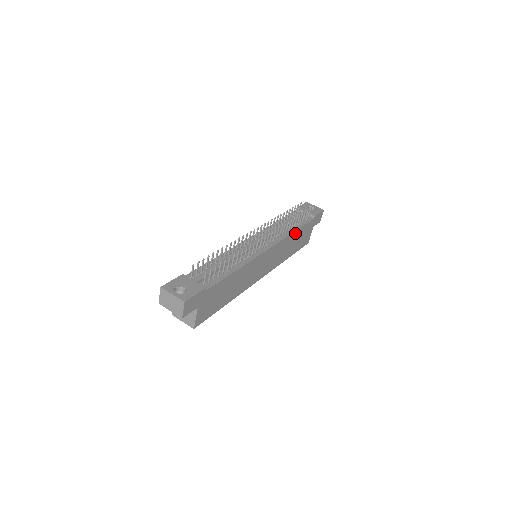
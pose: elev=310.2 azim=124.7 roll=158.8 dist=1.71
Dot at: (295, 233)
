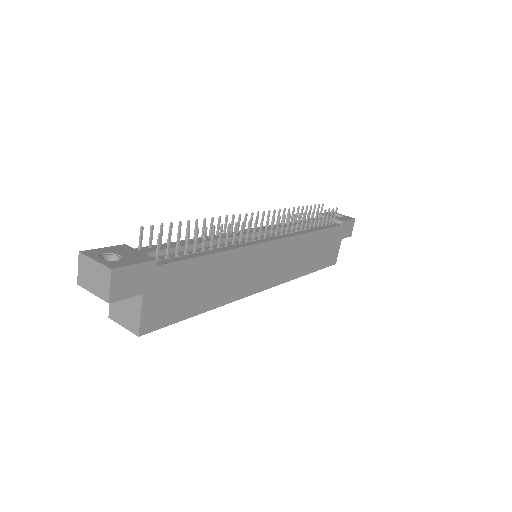
Dot at: (314, 235)
